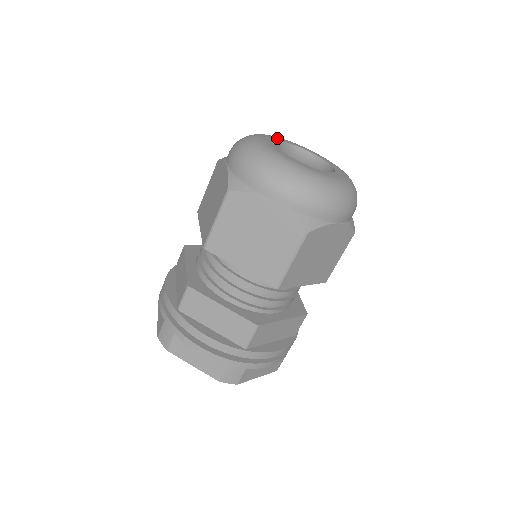
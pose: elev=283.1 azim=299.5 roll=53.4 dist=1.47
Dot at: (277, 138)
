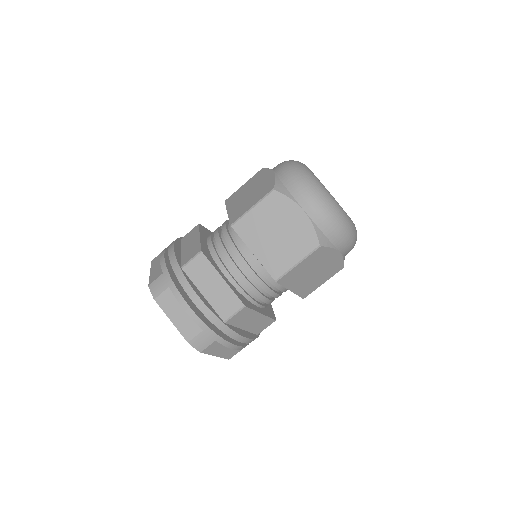
Dot at: occluded
